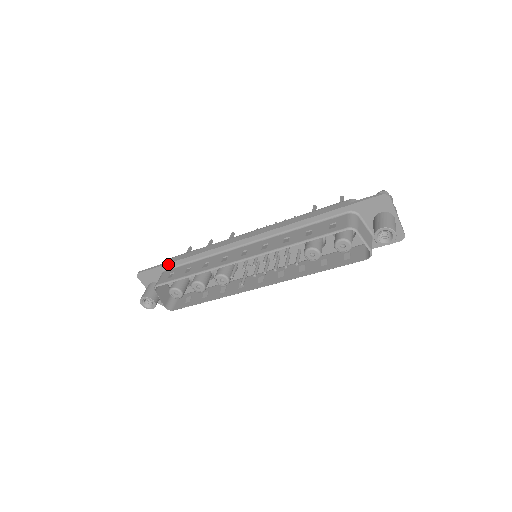
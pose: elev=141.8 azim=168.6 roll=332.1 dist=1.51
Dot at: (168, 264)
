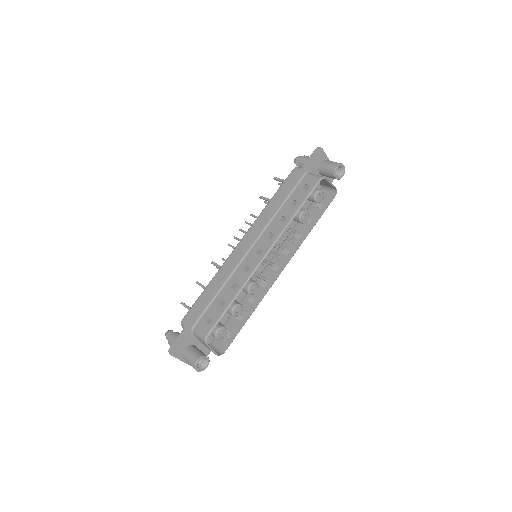
Dot at: (195, 317)
